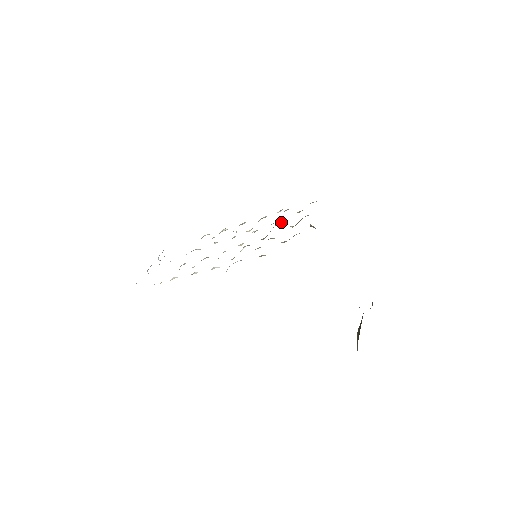
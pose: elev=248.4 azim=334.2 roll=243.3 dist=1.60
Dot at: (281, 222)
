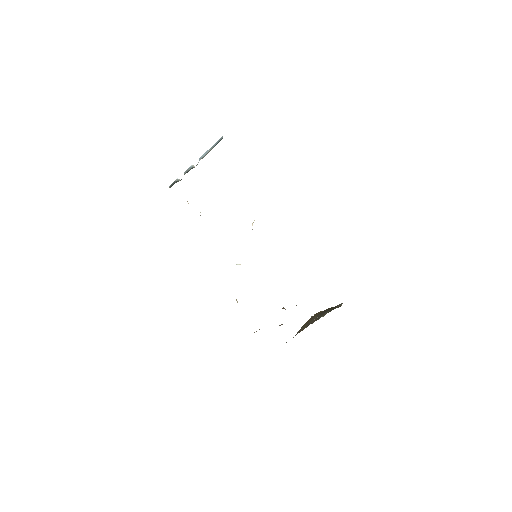
Dot at: occluded
